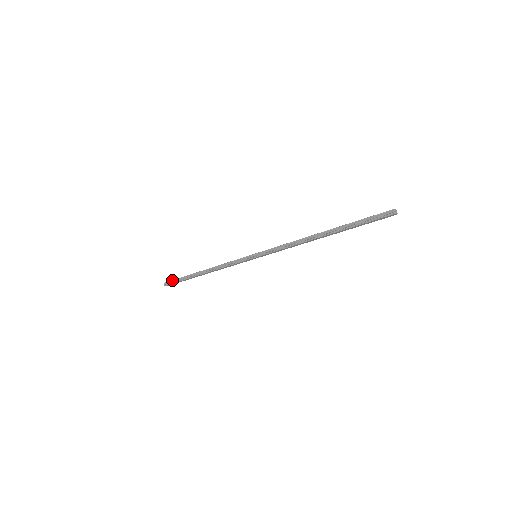
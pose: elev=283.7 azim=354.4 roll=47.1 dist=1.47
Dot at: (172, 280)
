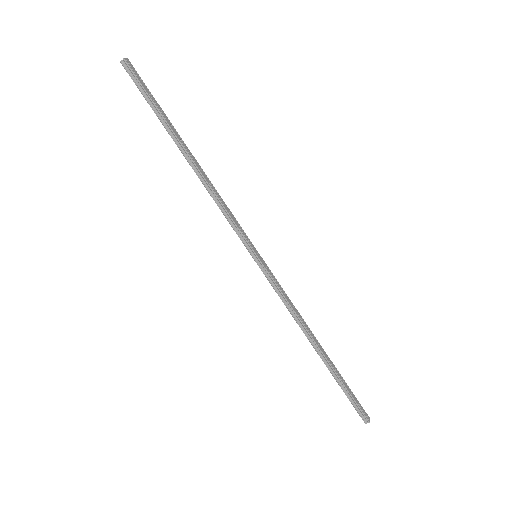
Dot at: (140, 82)
